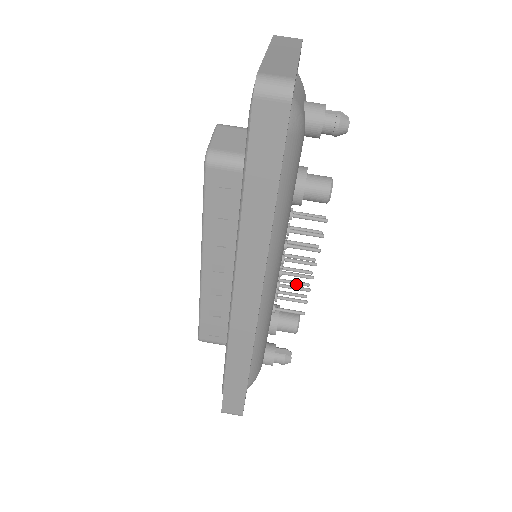
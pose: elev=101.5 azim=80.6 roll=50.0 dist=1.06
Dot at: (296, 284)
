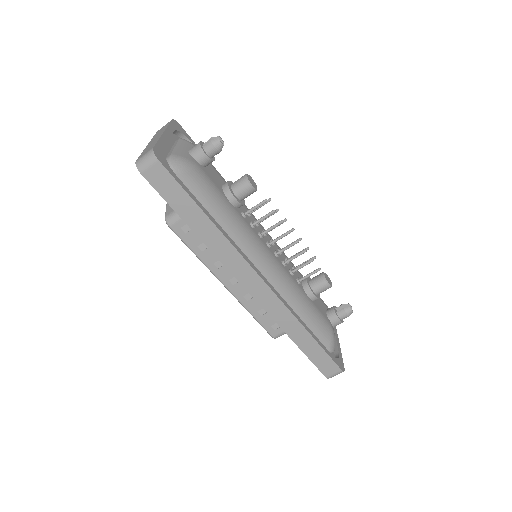
Dot at: occluded
